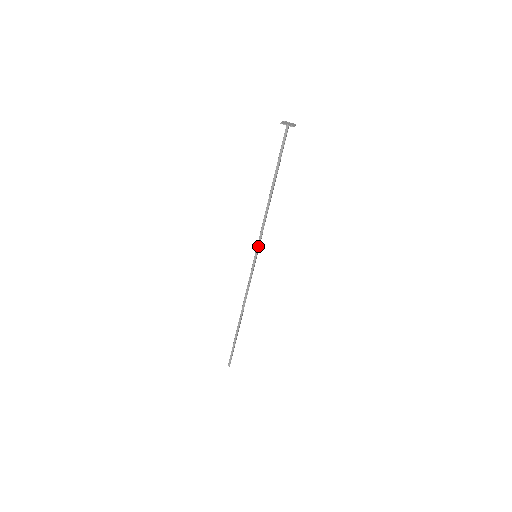
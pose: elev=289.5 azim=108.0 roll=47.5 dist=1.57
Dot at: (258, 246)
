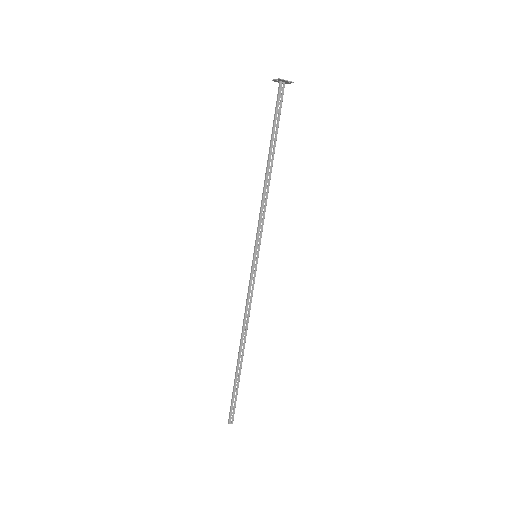
Dot at: (256, 240)
